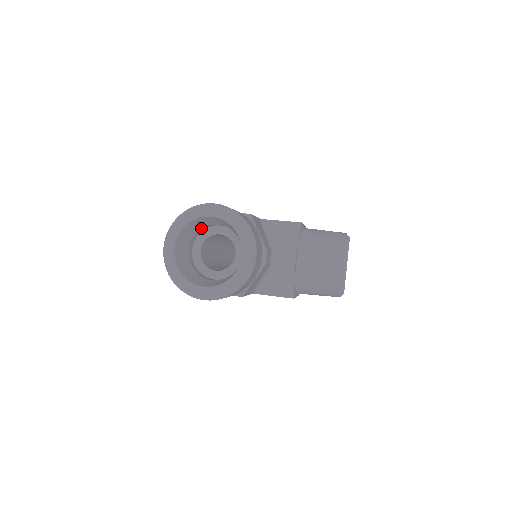
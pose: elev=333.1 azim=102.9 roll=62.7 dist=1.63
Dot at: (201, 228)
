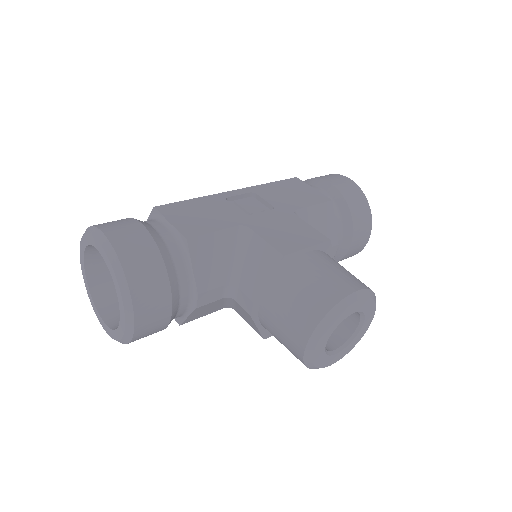
Dot at: occluded
